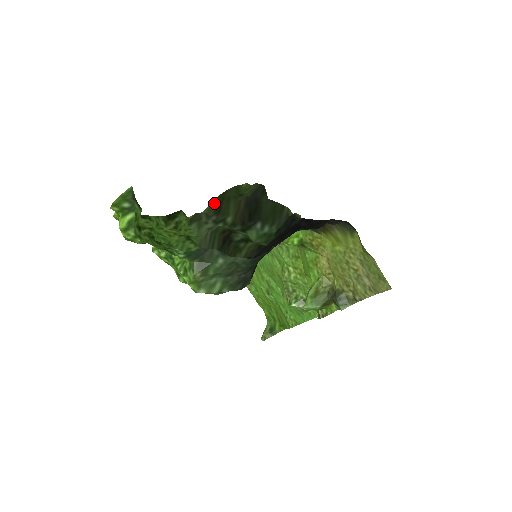
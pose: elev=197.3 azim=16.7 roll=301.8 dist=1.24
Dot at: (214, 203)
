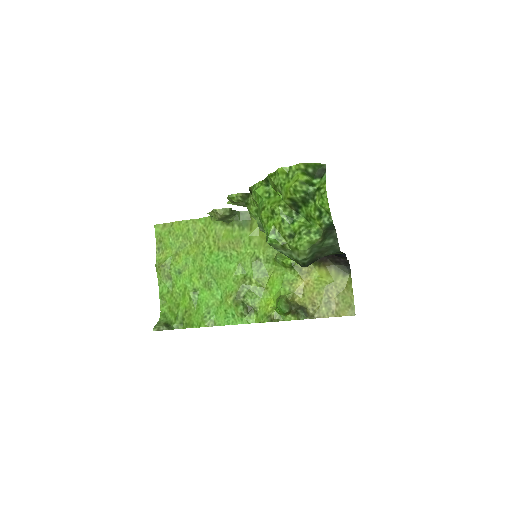
Dot at: occluded
